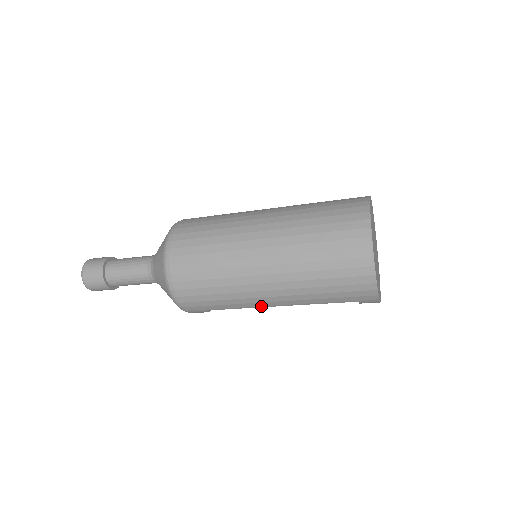
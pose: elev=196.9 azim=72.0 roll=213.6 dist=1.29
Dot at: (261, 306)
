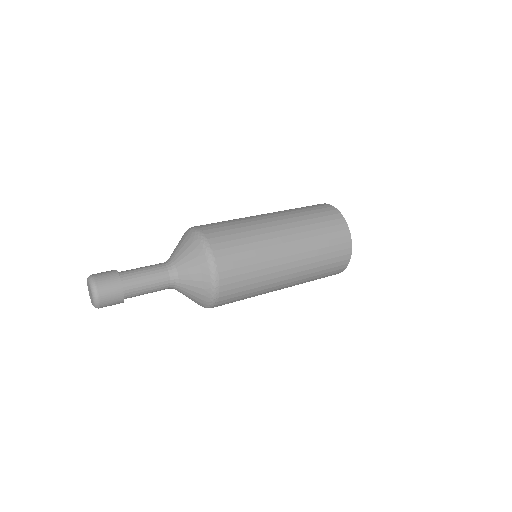
Dot at: occluded
